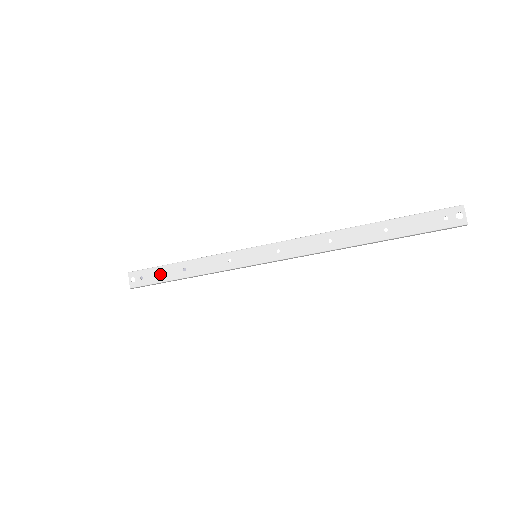
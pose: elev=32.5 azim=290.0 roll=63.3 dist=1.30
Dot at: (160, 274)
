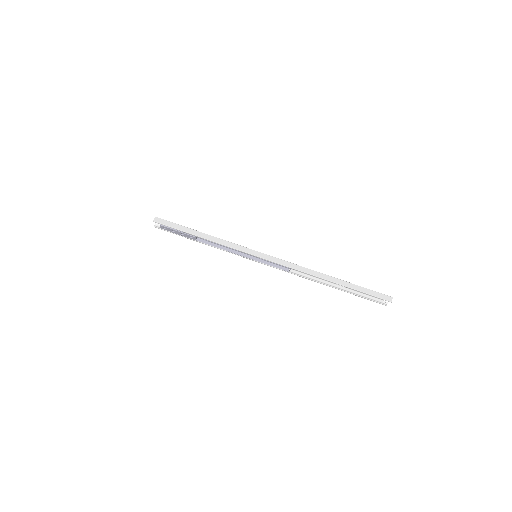
Dot at: occluded
